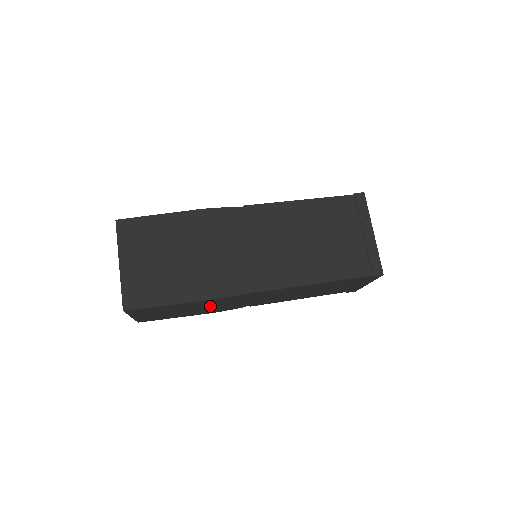
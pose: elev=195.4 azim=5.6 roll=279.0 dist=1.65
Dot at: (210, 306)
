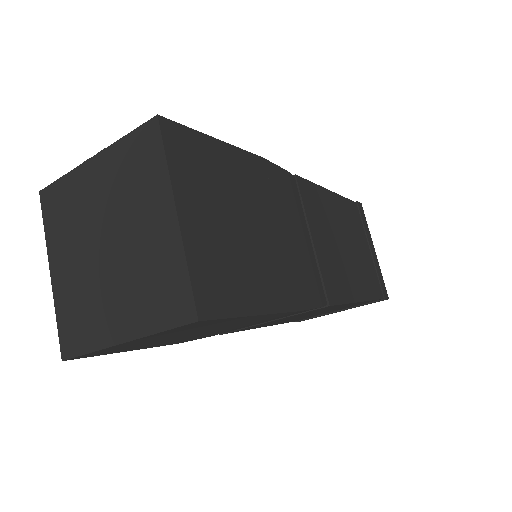
Dot at: (237, 327)
